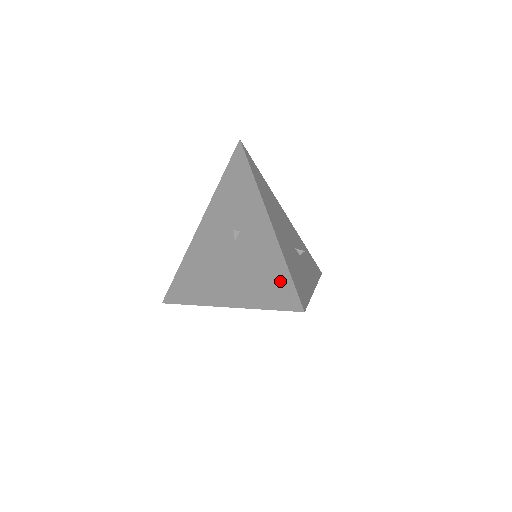
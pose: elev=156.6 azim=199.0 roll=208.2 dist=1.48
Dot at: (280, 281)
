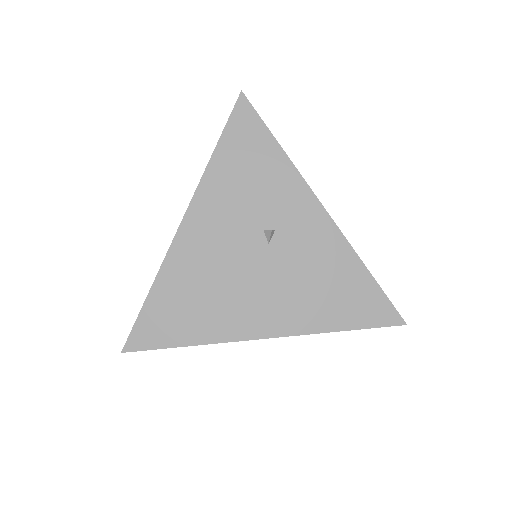
Dot at: (363, 292)
